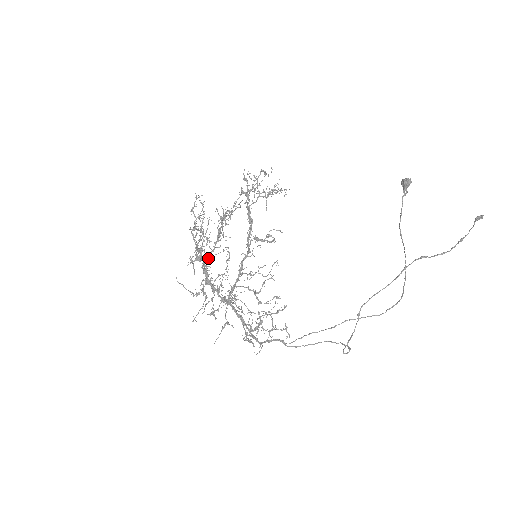
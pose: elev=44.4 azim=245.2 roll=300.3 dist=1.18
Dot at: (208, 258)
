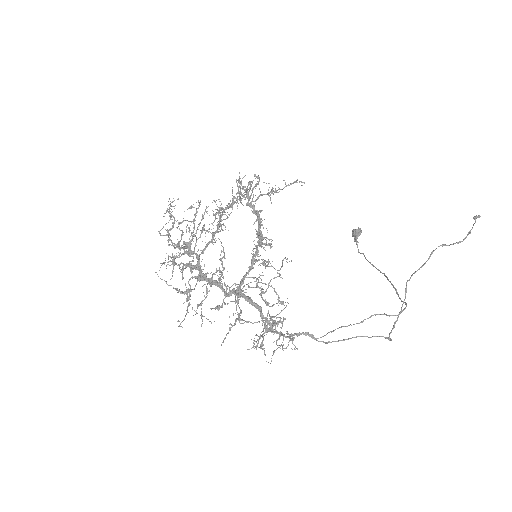
Dot at: (204, 250)
